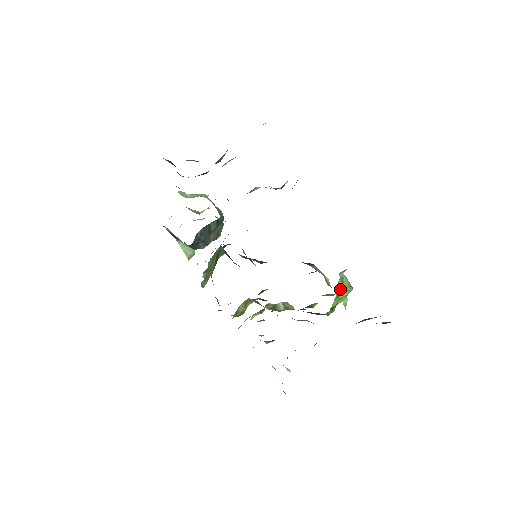
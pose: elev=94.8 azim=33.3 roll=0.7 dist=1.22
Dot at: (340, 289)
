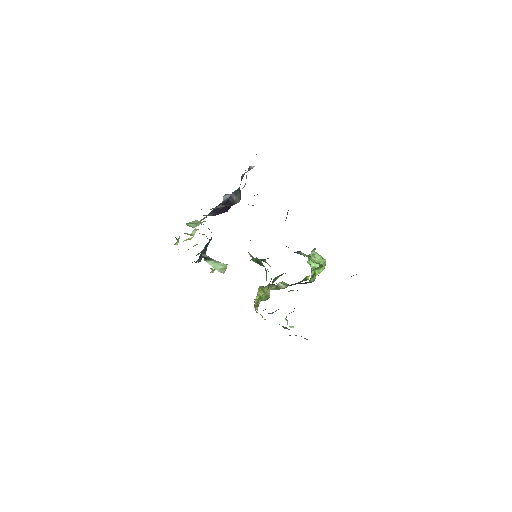
Dot at: occluded
